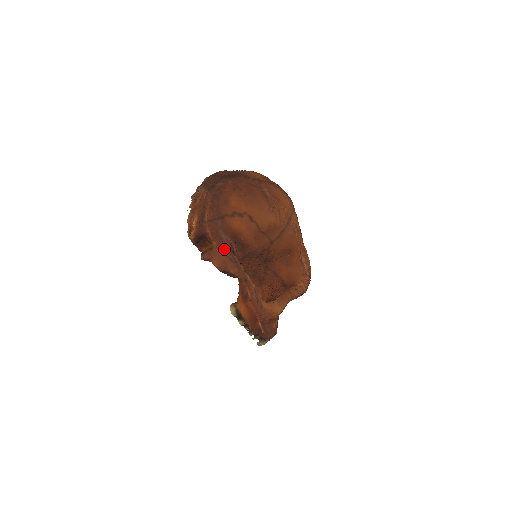
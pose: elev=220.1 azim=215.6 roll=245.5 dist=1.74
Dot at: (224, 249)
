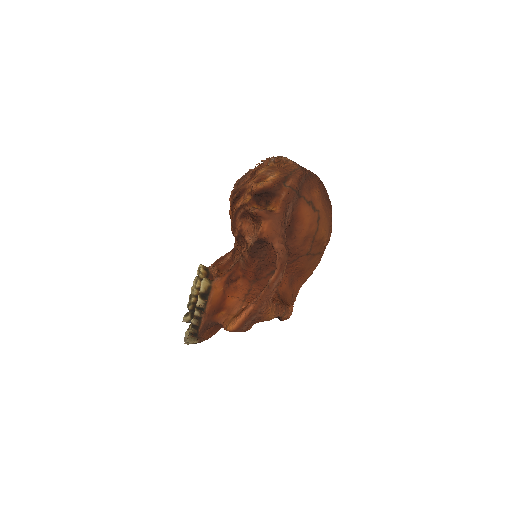
Dot at: (283, 221)
